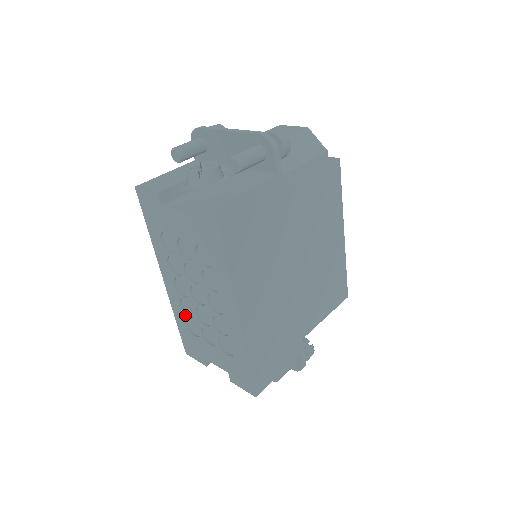
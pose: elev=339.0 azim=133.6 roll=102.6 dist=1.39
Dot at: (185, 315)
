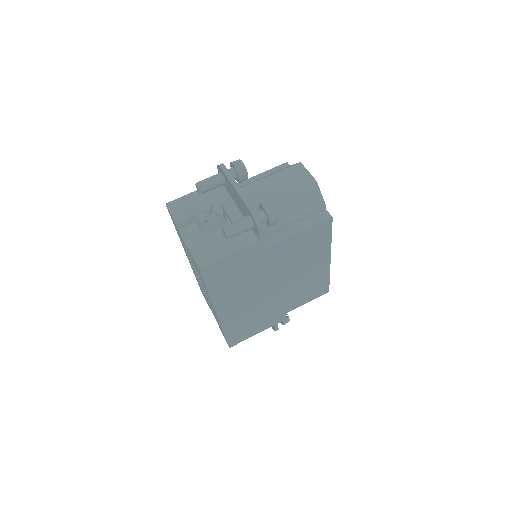
Dot at: (197, 279)
